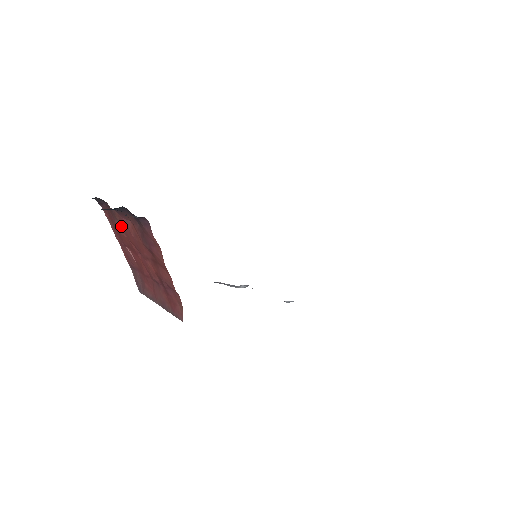
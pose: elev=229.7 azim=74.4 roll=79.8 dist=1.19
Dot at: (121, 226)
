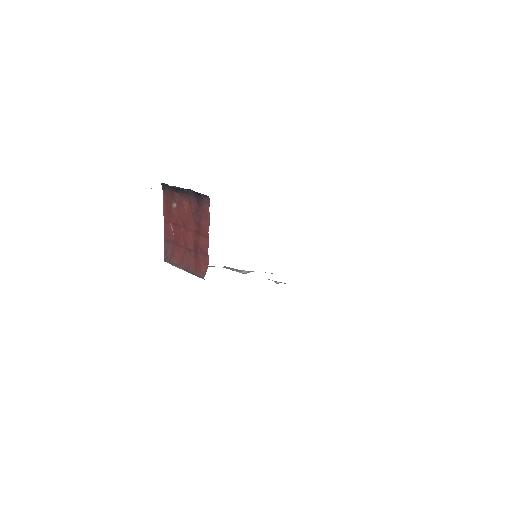
Dot at: (176, 206)
